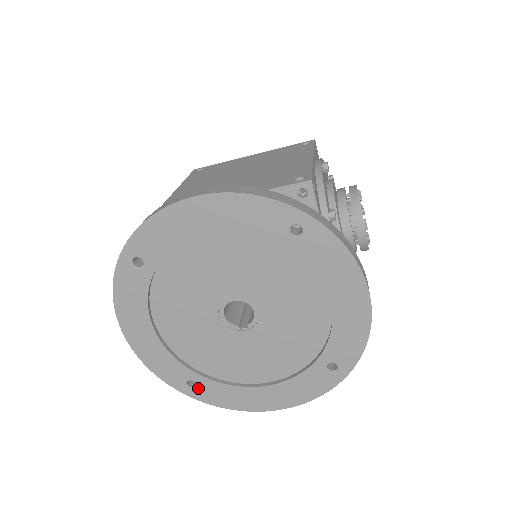
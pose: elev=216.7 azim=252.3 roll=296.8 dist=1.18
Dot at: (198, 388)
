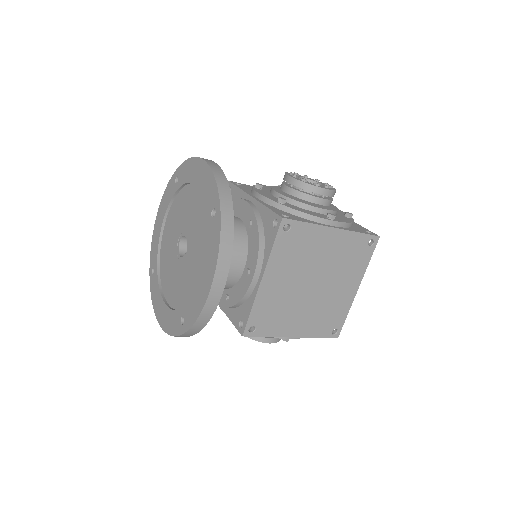
Dot at: (185, 320)
